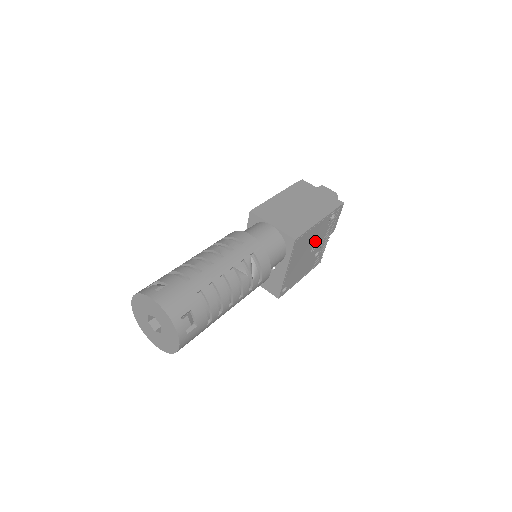
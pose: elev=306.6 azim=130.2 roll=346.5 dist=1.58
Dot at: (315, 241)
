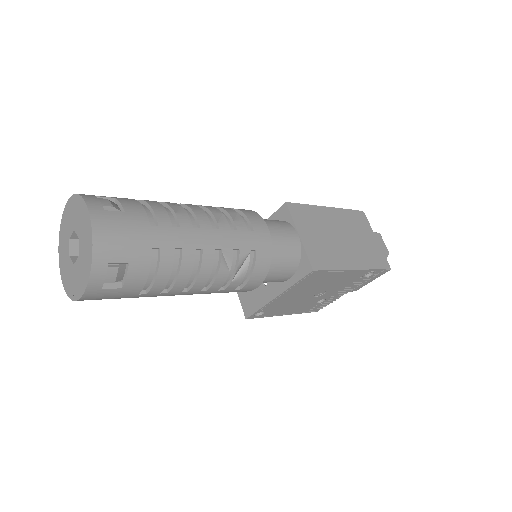
Dot at: (331, 287)
